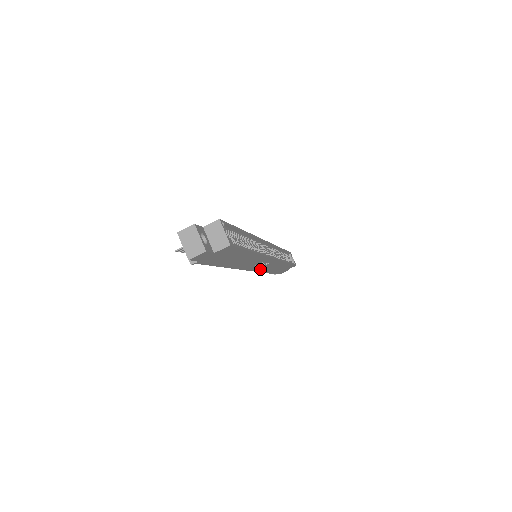
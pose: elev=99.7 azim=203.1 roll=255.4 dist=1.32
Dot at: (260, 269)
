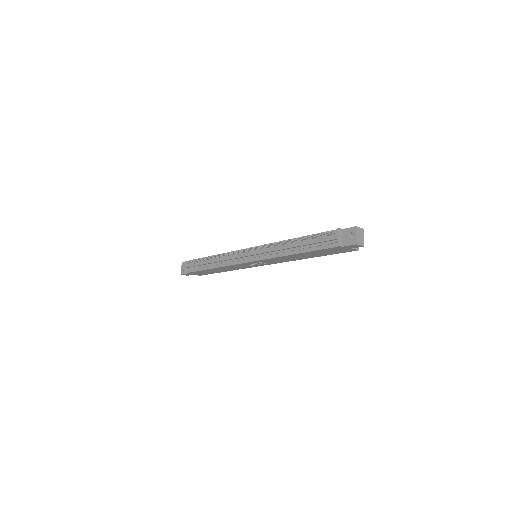
Dot at: (237, 265)
